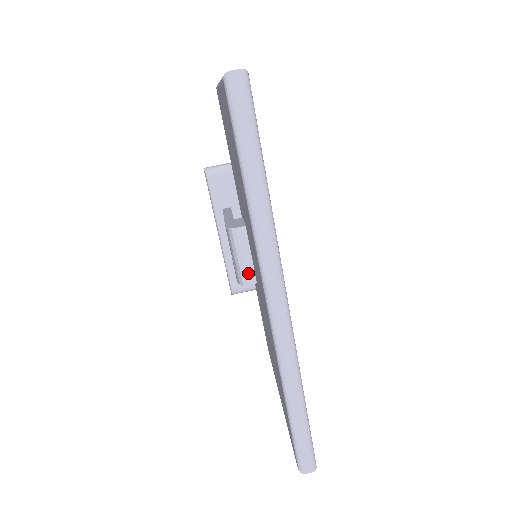
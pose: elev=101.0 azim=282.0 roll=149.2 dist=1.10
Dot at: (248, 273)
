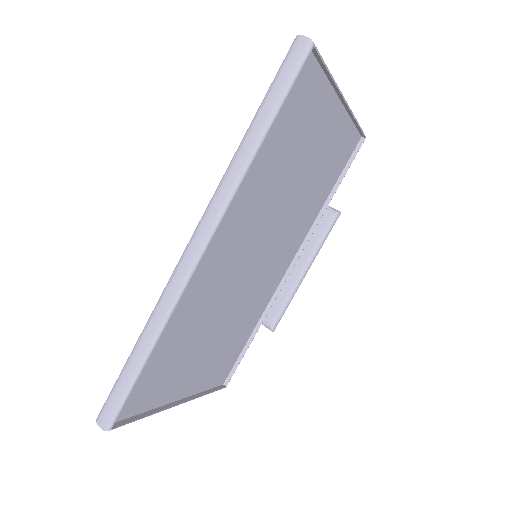
Dot at: occluded
